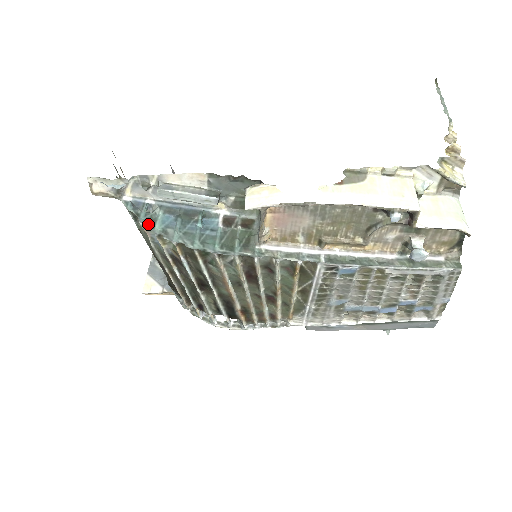
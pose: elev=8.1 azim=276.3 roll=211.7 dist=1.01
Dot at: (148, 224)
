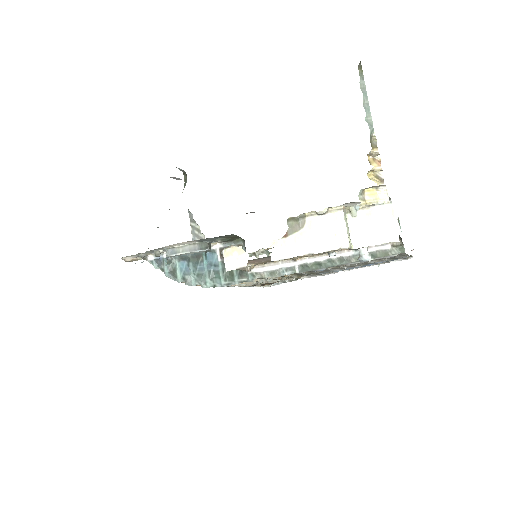
Dot at: (172, 276)
